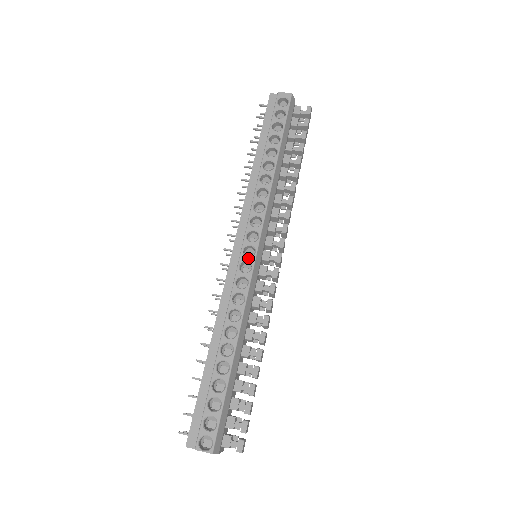
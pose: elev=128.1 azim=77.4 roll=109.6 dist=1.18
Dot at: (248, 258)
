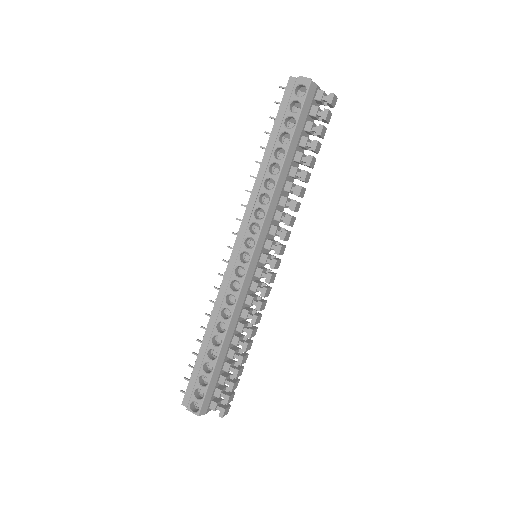
Dot at: (242, 264)
